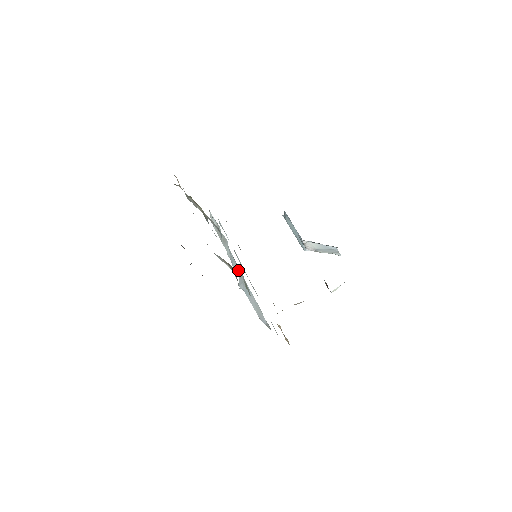
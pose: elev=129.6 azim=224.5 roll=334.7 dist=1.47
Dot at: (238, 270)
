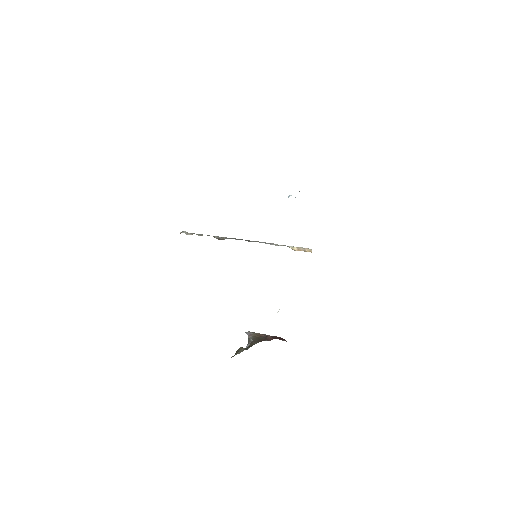
Dot at: occluded
